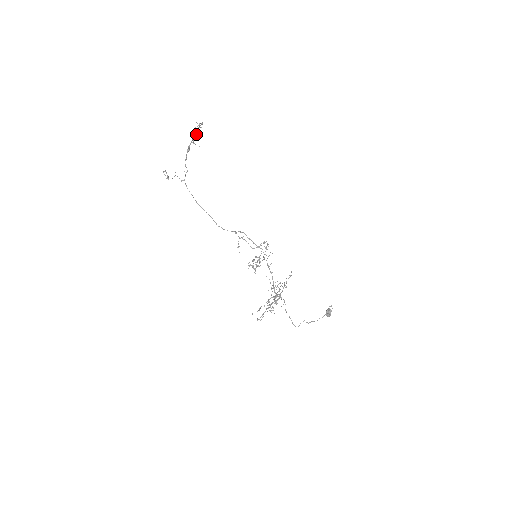
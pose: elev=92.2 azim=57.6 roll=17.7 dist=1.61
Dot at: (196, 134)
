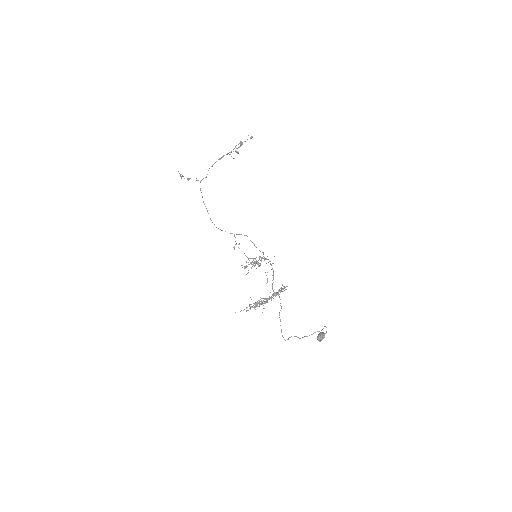
Dot at: (242, 143)
